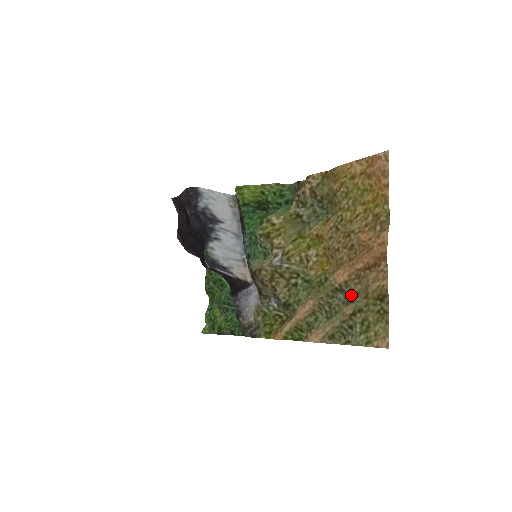
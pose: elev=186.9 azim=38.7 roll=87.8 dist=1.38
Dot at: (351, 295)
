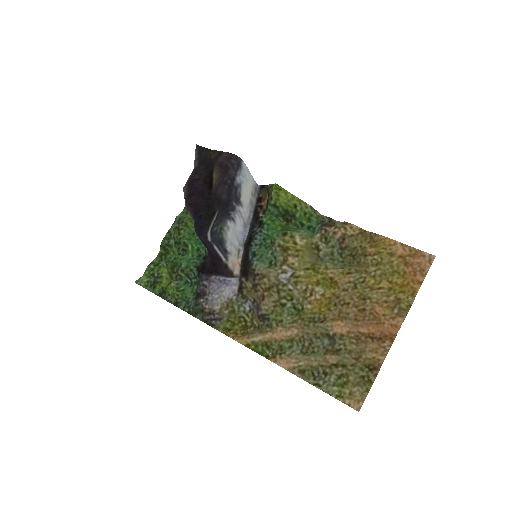
Dot at: (341, 348)
